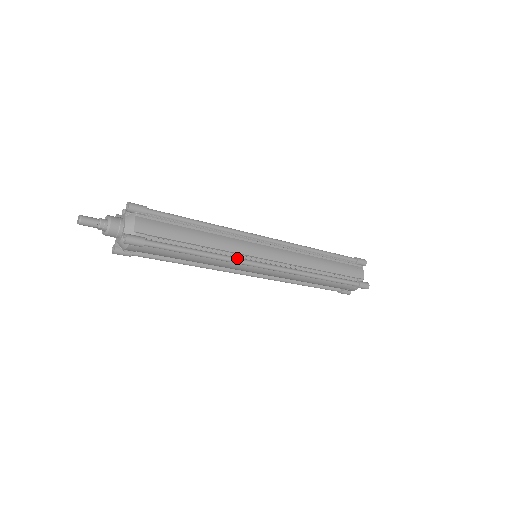
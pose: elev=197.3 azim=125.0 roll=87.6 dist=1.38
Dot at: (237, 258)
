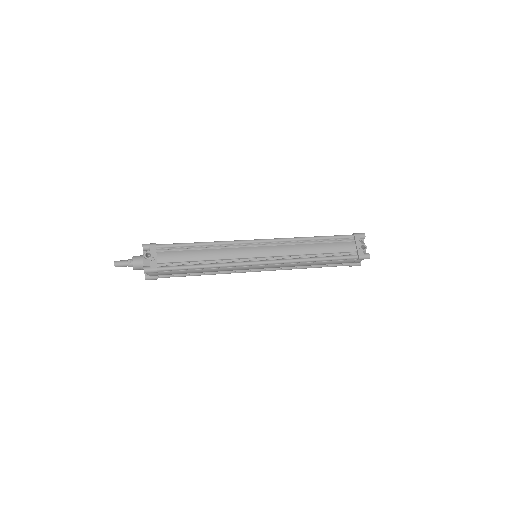
Dot at: (230, 273)
